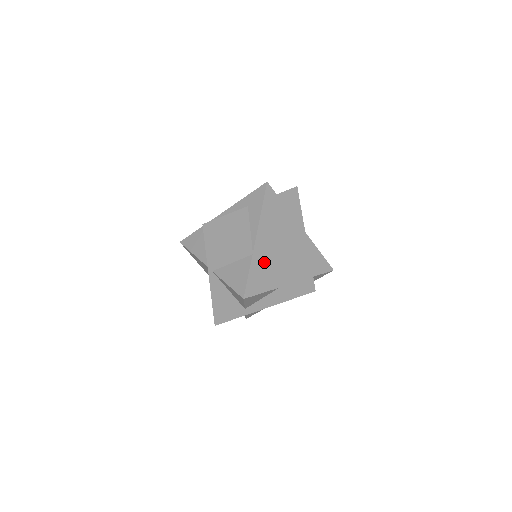
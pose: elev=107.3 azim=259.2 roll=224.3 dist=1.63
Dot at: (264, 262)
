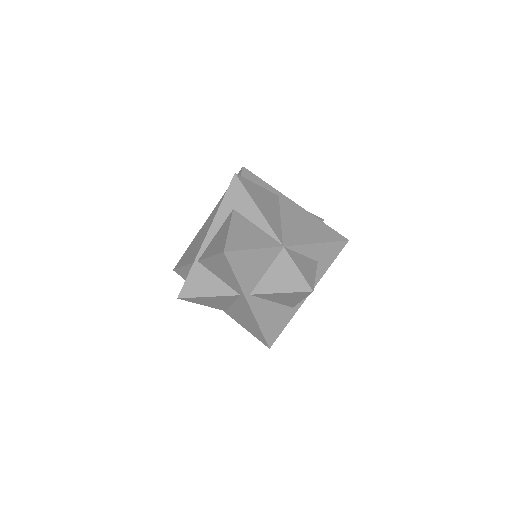
Dot at: (297, 247)
